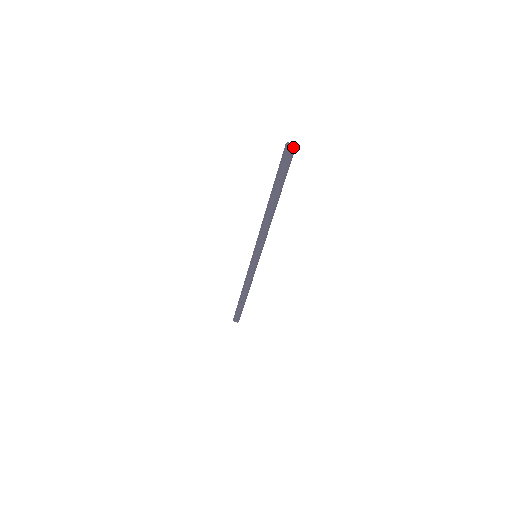
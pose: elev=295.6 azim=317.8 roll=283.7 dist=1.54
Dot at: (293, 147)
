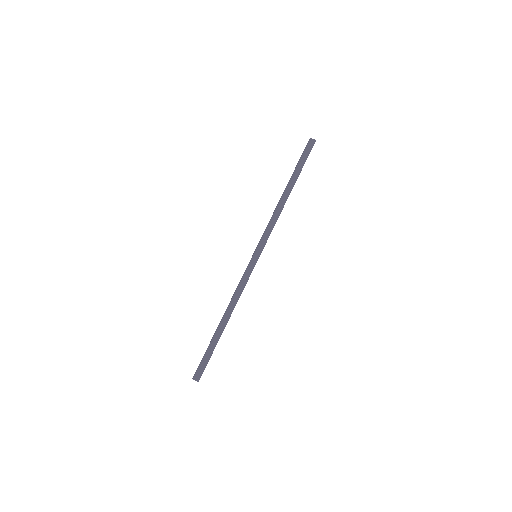
Dot at: (314, 140)
